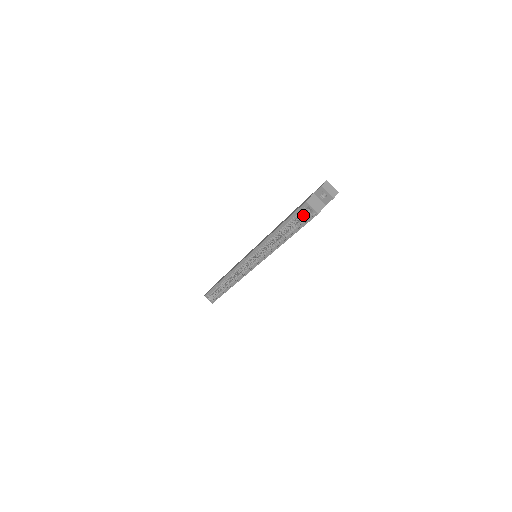
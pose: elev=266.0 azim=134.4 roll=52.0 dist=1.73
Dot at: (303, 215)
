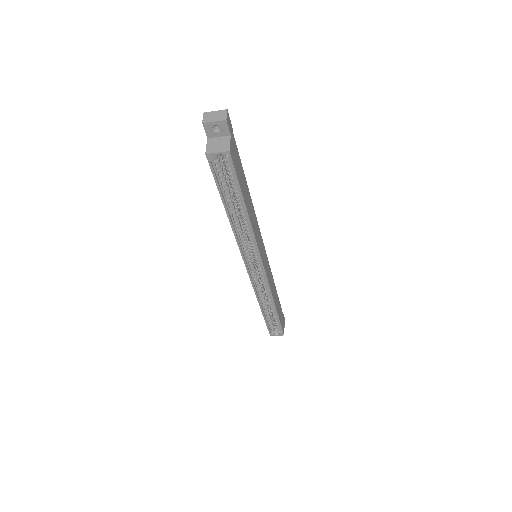
Dot at: occluded
